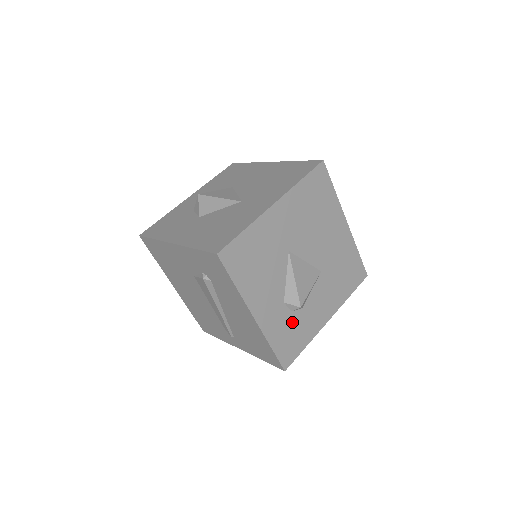
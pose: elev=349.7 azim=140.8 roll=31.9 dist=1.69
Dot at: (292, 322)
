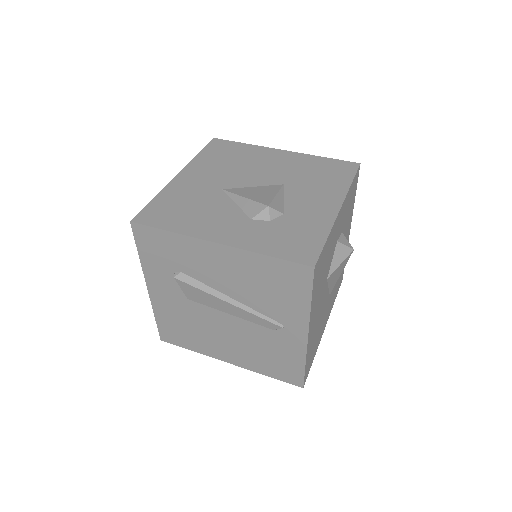
Dot at: (280, 228)
